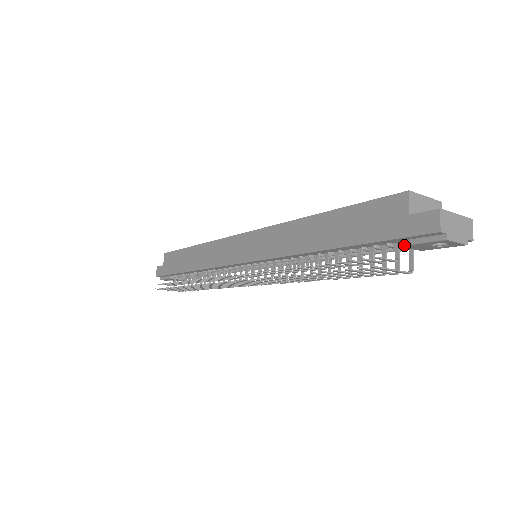
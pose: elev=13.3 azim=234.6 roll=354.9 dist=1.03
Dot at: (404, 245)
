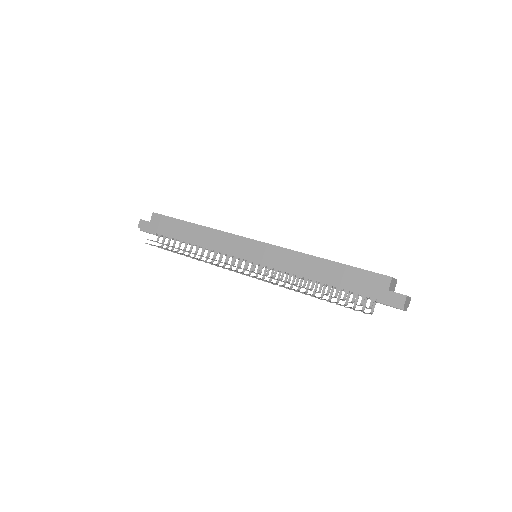
Dot at: occluded
